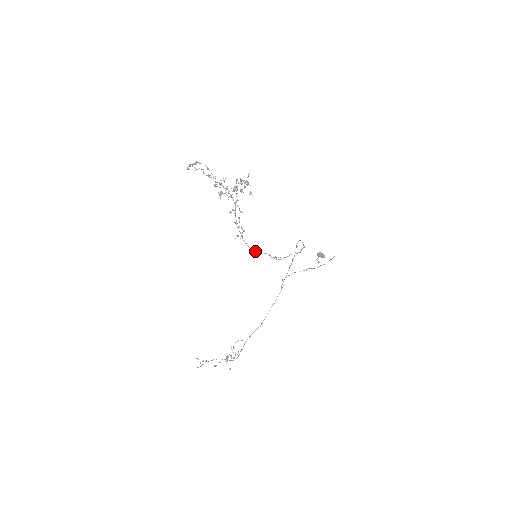
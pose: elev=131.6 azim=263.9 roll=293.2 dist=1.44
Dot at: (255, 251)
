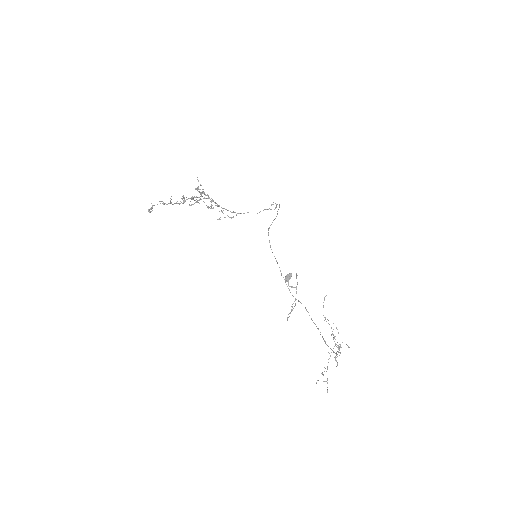
Dot at: occluded
